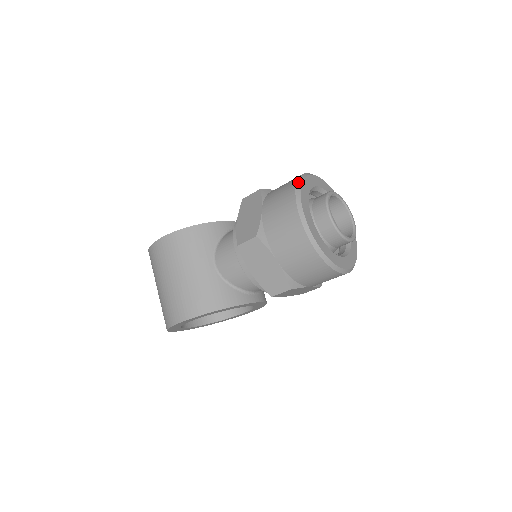
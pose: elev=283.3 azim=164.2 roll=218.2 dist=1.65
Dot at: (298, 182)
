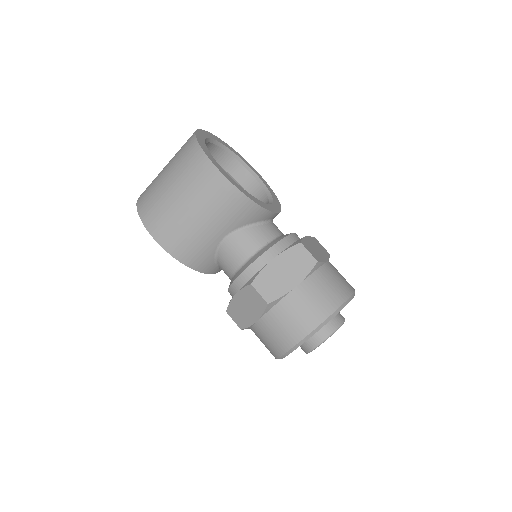
Dot at: (337, 311)
